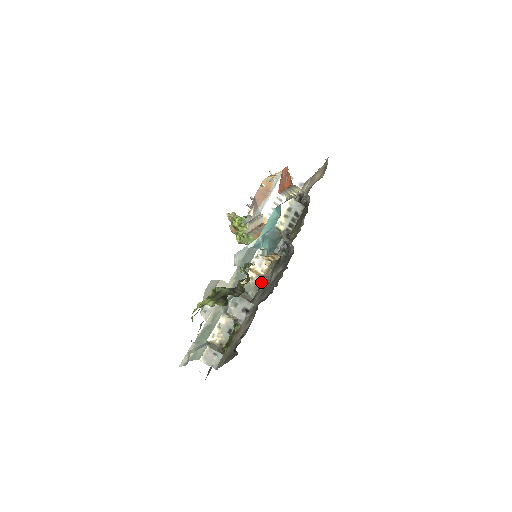
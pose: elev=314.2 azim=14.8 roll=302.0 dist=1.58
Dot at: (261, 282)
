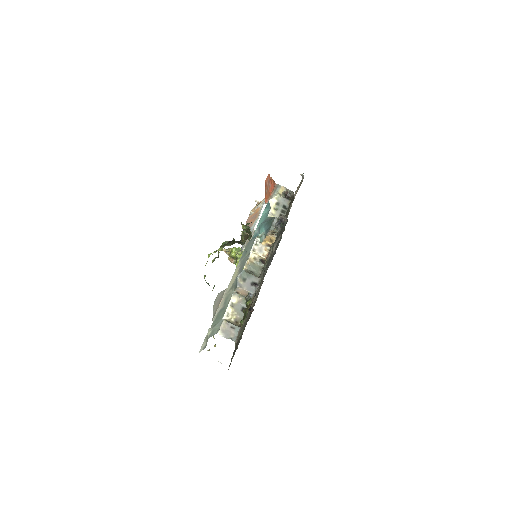
Dot at: (264, 261)
